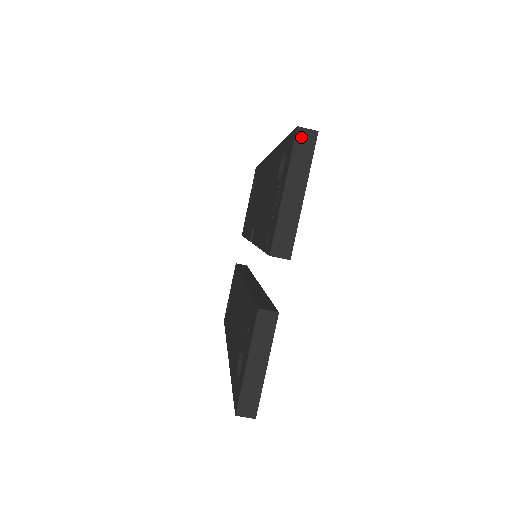
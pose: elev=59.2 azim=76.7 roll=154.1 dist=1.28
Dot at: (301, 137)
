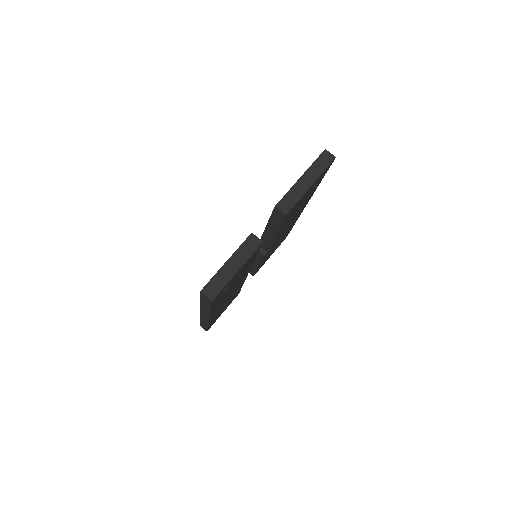
Dot at: (325, 155)
